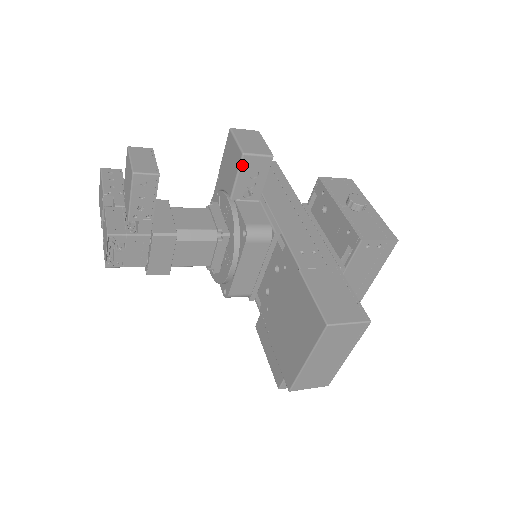
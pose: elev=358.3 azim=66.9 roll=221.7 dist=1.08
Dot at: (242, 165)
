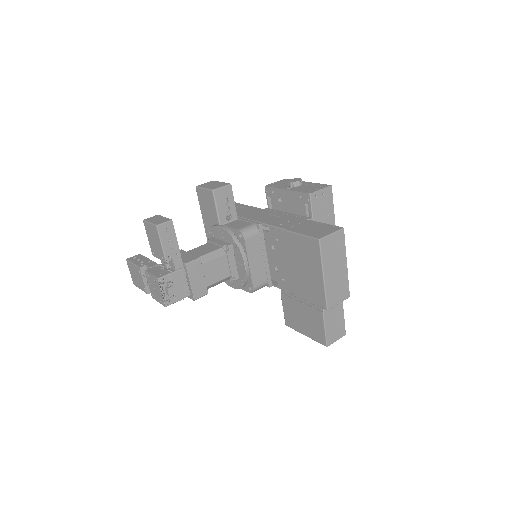
Dot at: (216, 198)
